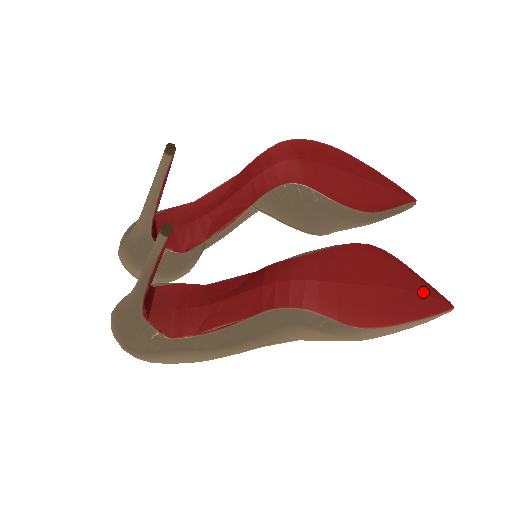
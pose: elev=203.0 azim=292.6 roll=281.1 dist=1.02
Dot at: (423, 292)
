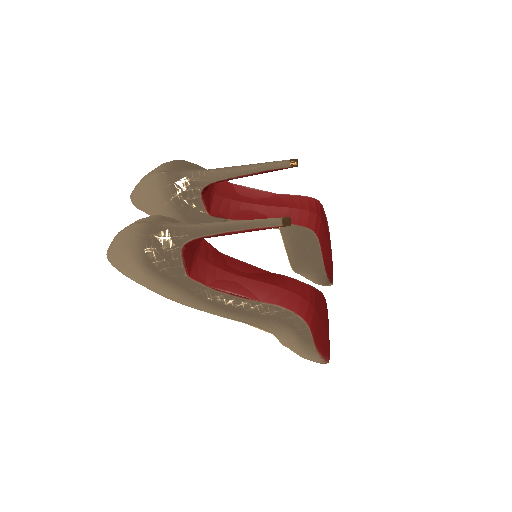
Dot at: occluded
